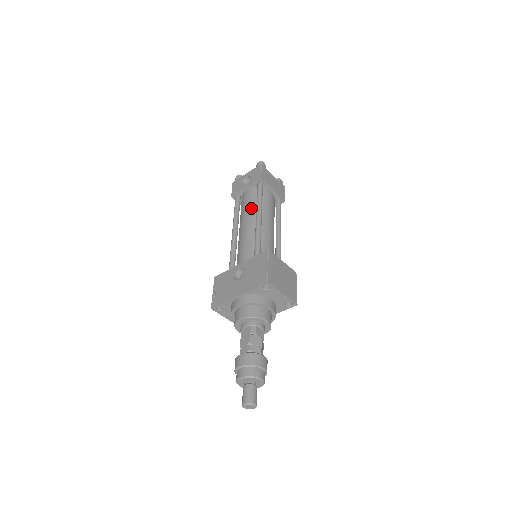
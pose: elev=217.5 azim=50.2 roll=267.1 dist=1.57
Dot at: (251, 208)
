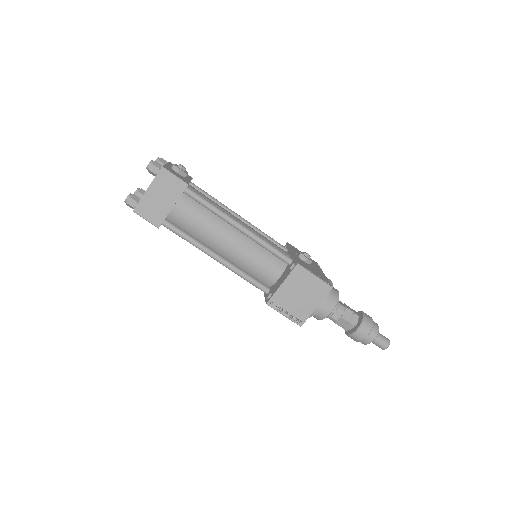
Dot at: occluded
